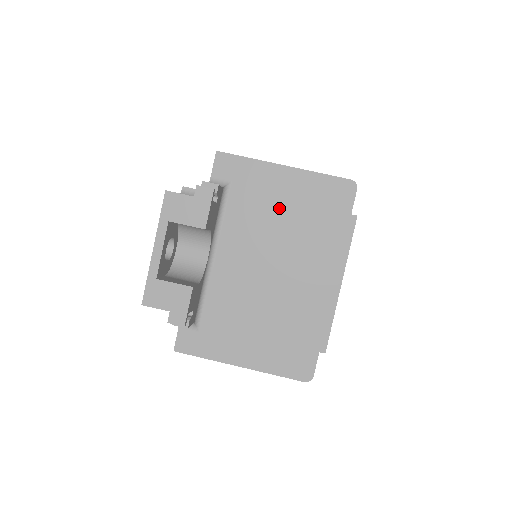
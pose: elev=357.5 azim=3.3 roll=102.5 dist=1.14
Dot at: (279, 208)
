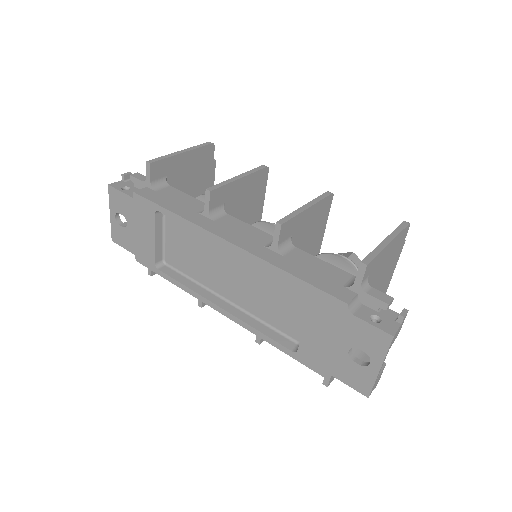
Dot at: (382, 268)
